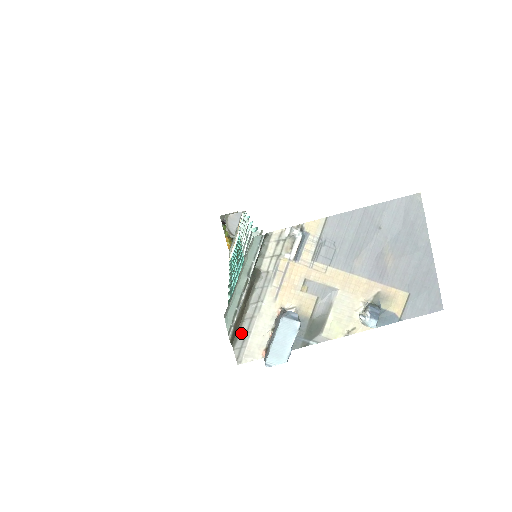
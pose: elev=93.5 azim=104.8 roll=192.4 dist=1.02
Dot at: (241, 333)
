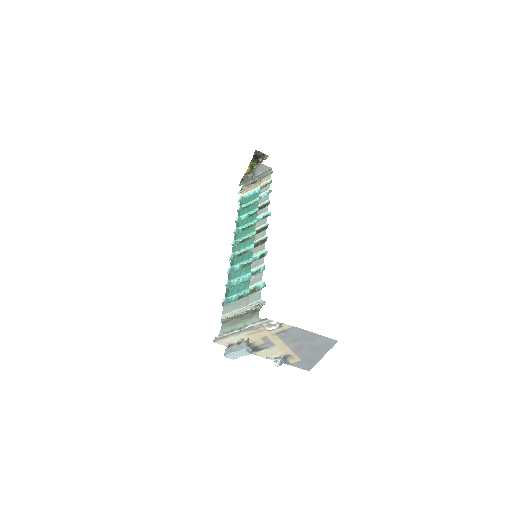
Dot at: occluded
